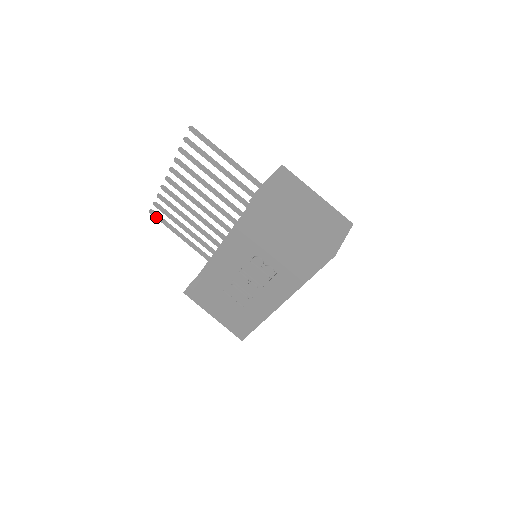
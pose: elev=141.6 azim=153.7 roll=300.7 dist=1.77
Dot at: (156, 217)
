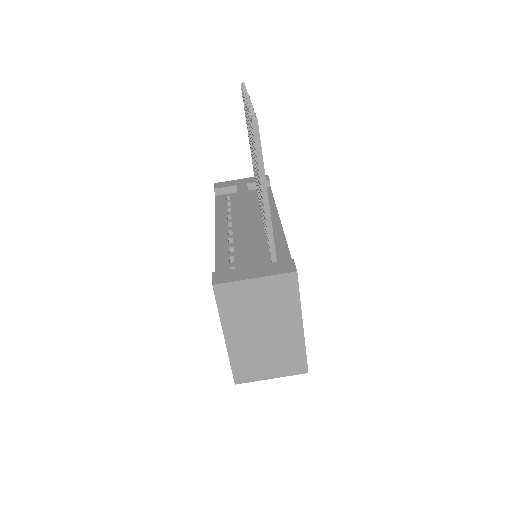
Dot at: occluded
